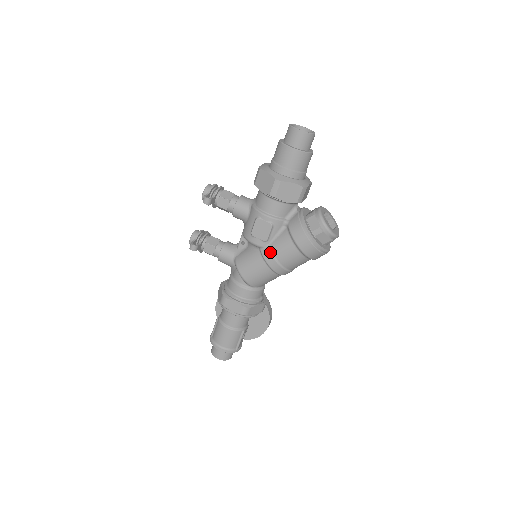
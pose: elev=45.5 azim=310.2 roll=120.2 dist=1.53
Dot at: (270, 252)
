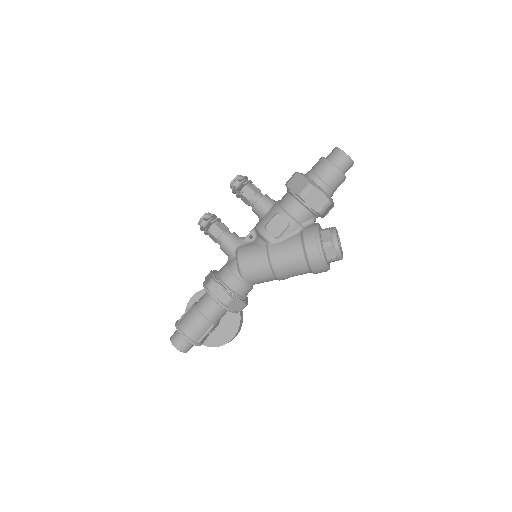
Dot at: (277, 249)
